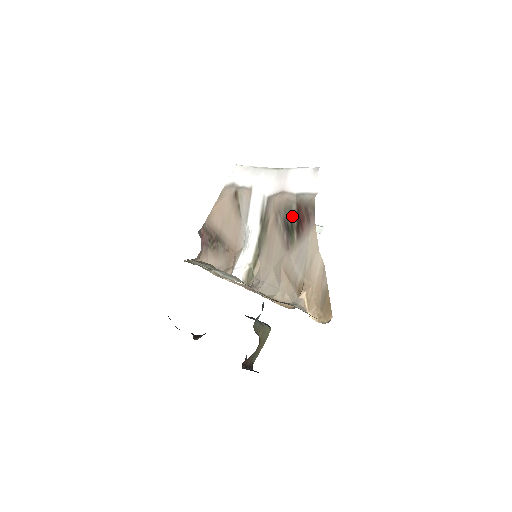
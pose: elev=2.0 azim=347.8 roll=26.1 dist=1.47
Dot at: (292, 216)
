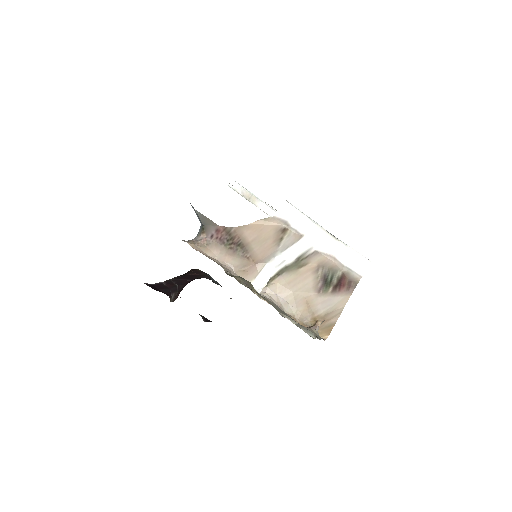
Dot at: (334, 277)
